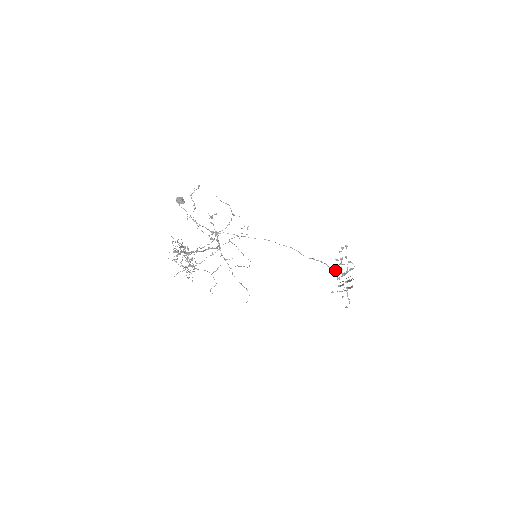
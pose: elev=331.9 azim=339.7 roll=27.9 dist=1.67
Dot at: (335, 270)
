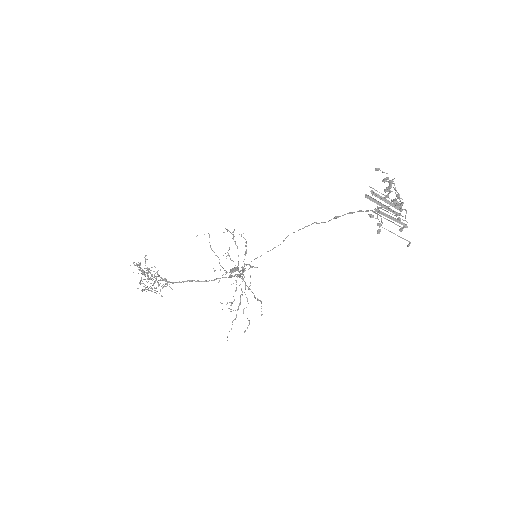
Dot at: occluded
